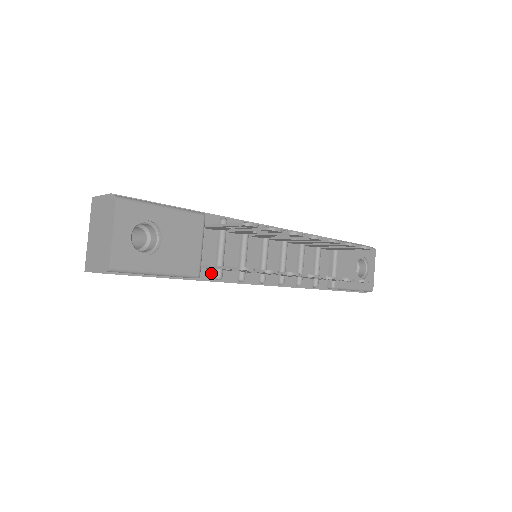
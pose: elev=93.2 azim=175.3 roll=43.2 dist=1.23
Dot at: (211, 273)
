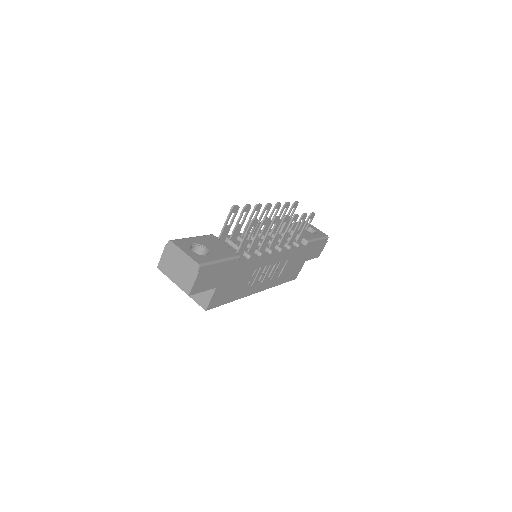
Dot at: (244, 258)
